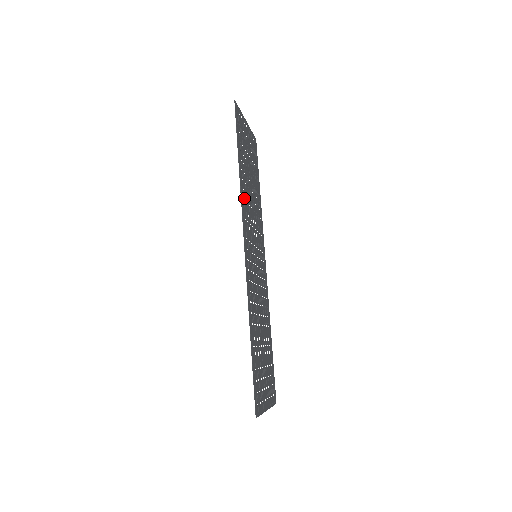
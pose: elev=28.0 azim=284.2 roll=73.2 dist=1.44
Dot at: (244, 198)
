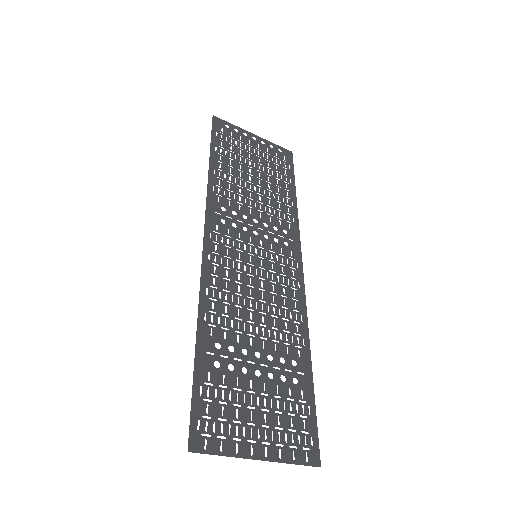
Dot at: (221, 195)
